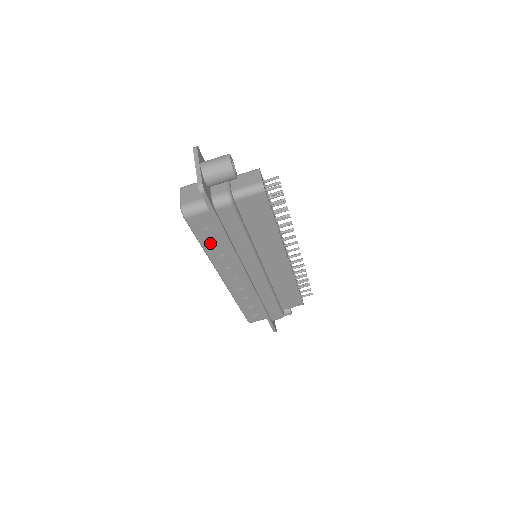
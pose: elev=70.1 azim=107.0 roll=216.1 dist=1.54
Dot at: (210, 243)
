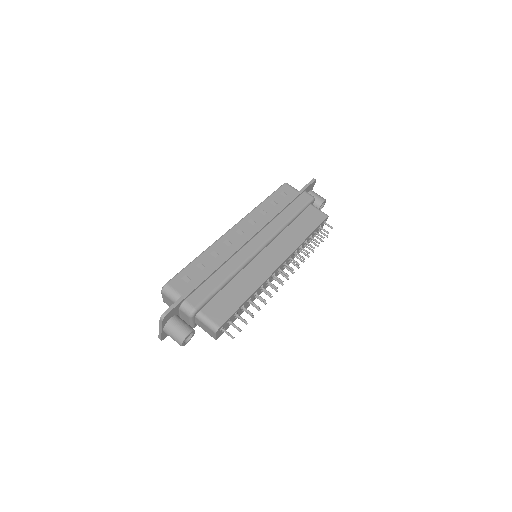
Dot at: (271, 203)
